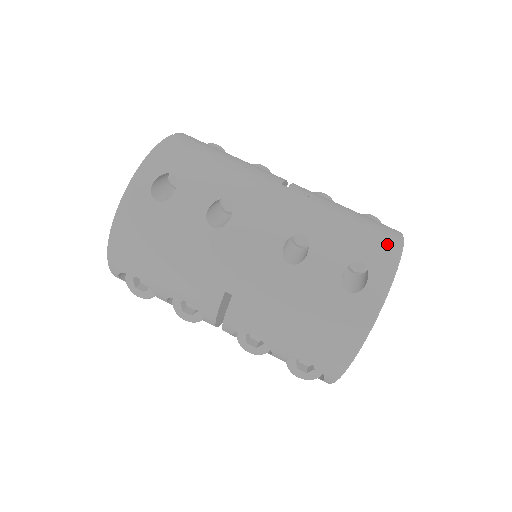
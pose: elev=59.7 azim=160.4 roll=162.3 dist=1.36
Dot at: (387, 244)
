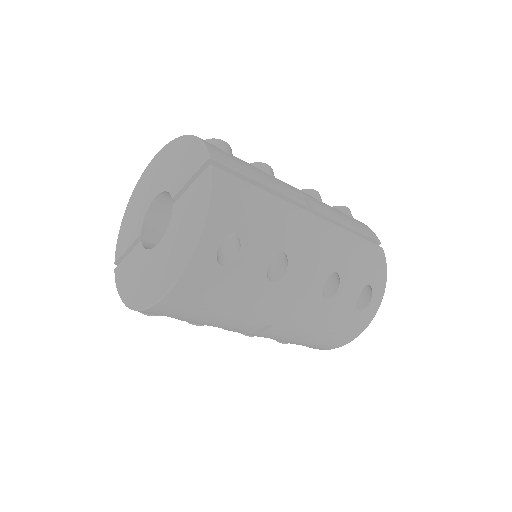
Dot at: (379, 260)
